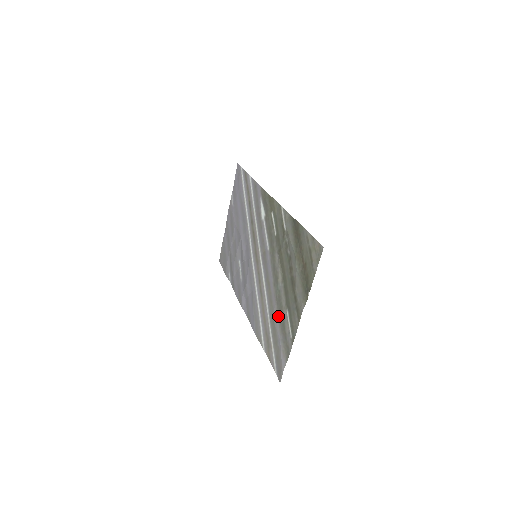
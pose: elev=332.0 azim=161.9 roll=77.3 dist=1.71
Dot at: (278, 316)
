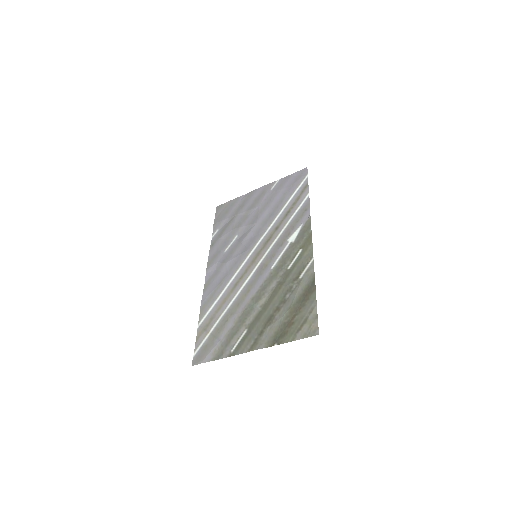
Dot at: (235, 323)
